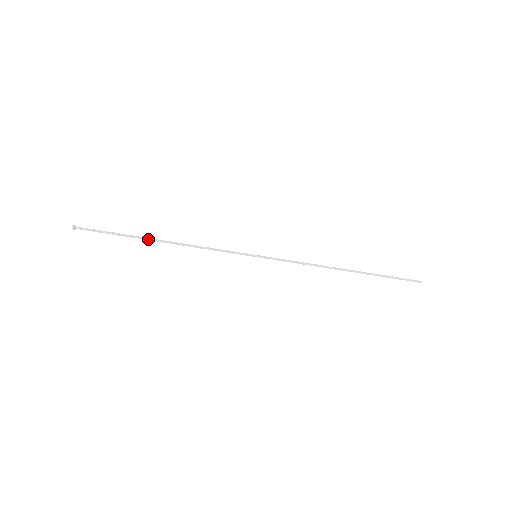
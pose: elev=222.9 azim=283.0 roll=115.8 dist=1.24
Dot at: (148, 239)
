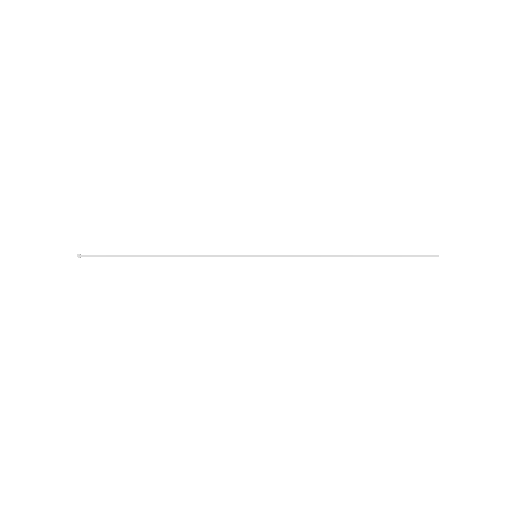
Dot at: (148, 256)
